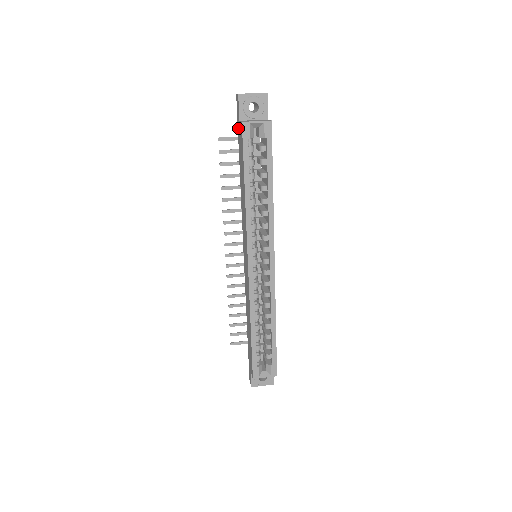
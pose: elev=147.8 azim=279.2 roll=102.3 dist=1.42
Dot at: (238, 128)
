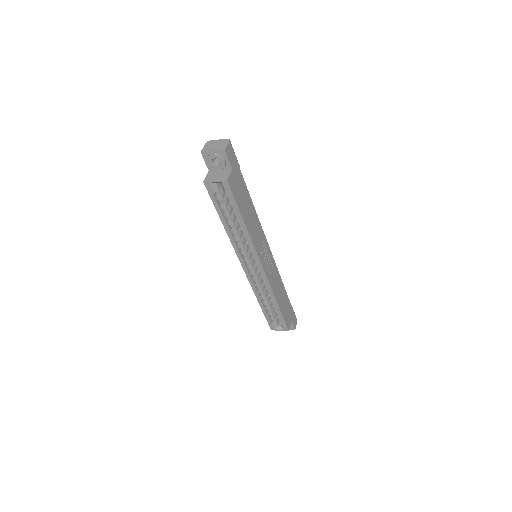
Dot at: occluded
